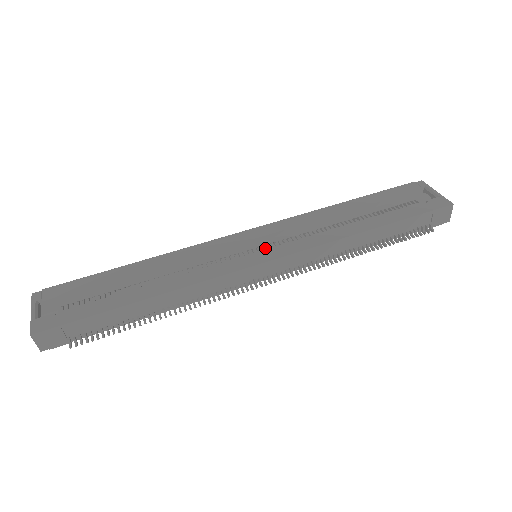
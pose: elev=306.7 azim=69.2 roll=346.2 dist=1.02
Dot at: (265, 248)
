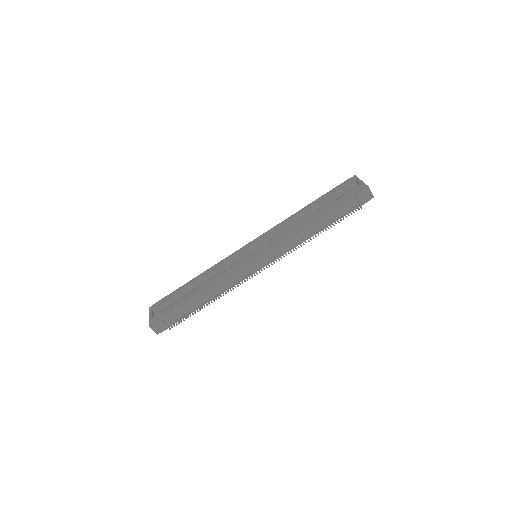
Dot at: occluded
